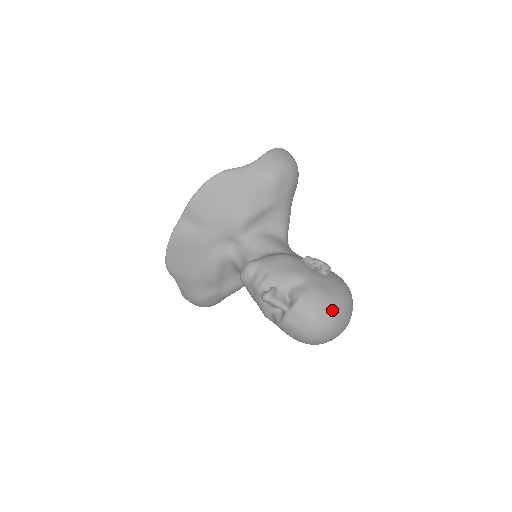
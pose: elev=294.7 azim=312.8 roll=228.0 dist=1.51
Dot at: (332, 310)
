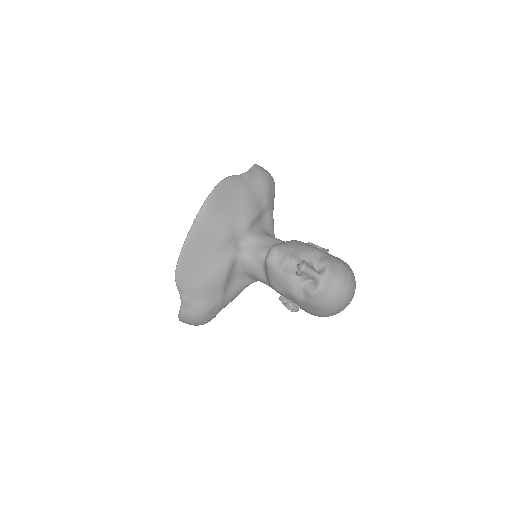
Dot at: (350, 273)
